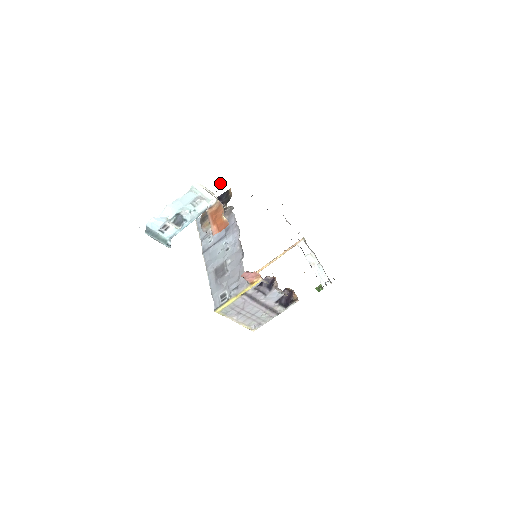
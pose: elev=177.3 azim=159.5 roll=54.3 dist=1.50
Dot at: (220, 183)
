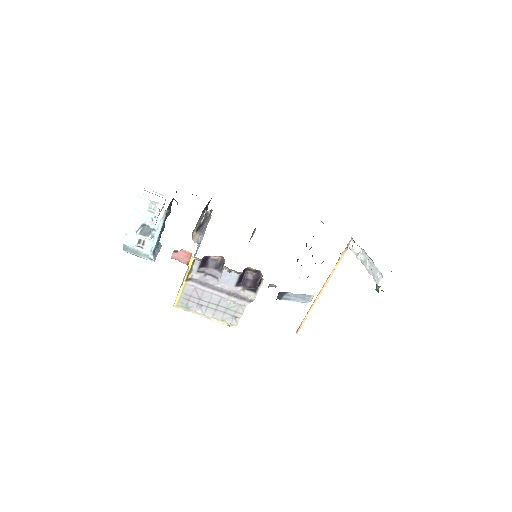
Dot at: occluded
